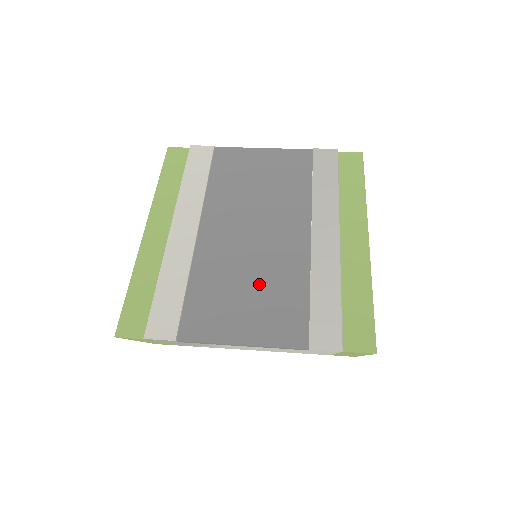
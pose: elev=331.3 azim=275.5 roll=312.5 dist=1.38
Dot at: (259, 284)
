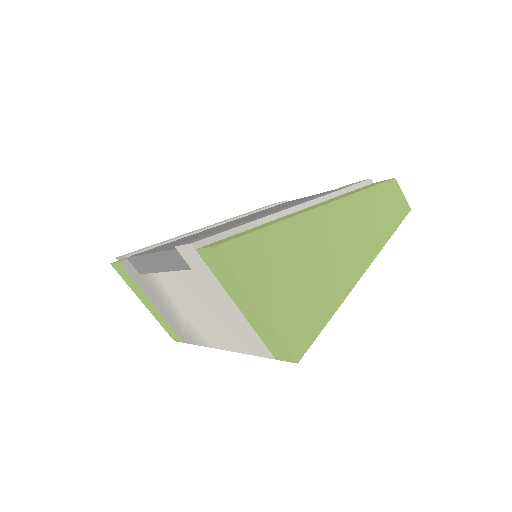
Dot at: occluded
